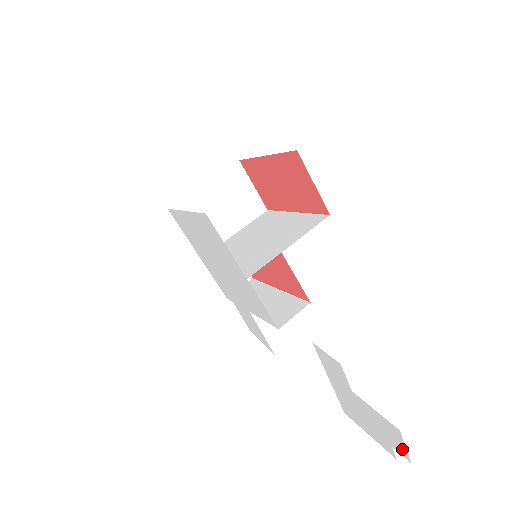
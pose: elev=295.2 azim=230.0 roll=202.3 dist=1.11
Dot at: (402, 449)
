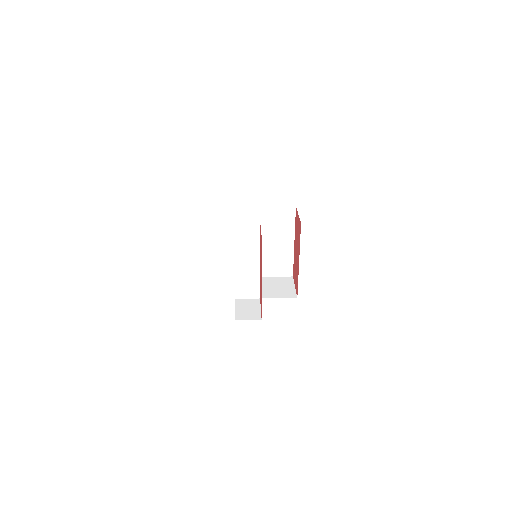
Dot at: occluded
